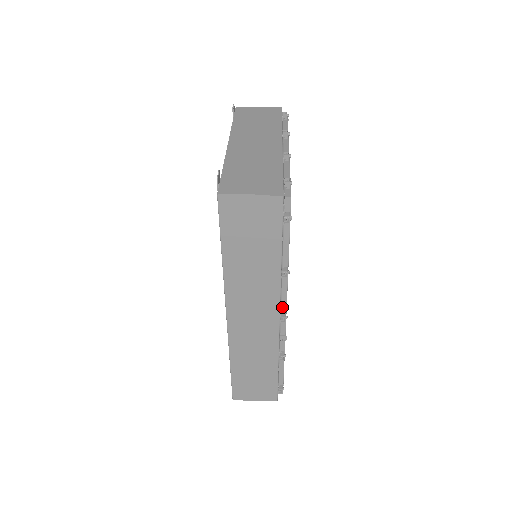
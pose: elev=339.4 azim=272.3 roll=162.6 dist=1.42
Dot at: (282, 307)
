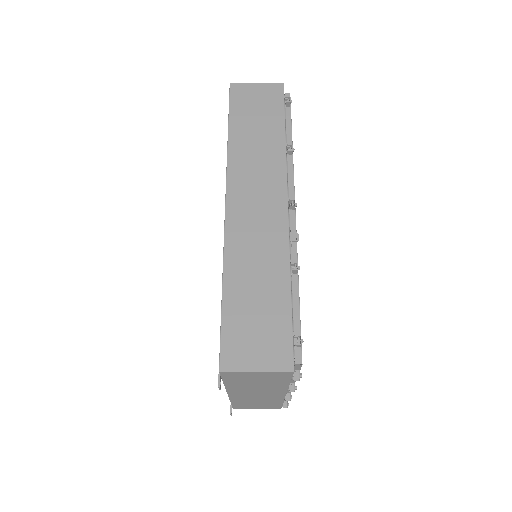
Dot at: (290, 198)
